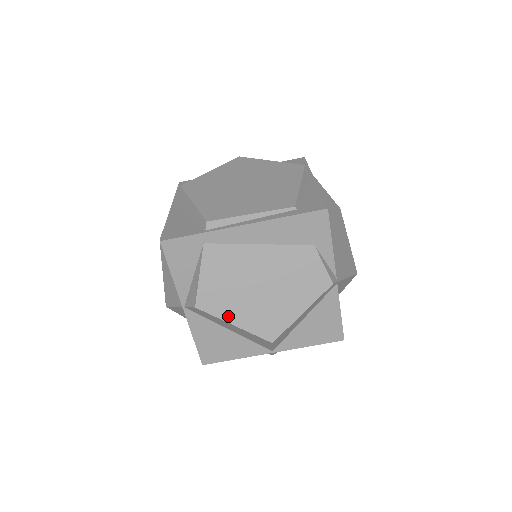
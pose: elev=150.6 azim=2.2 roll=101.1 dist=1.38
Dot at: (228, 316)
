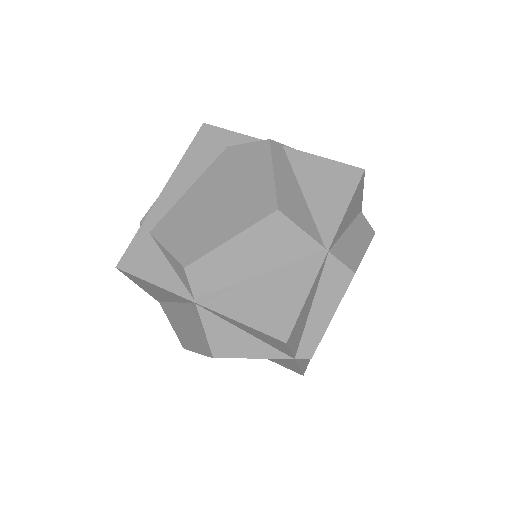
Dot at: (218, 241)
